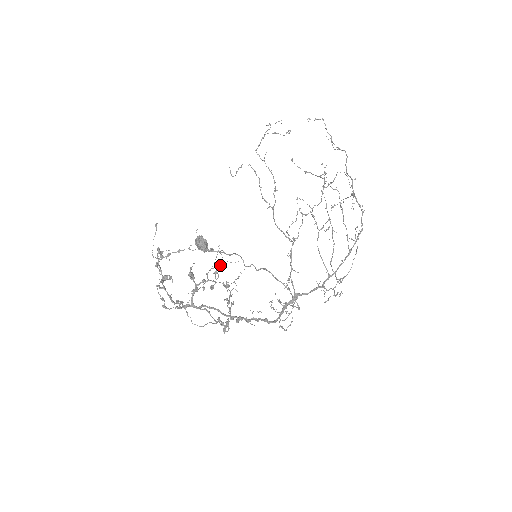
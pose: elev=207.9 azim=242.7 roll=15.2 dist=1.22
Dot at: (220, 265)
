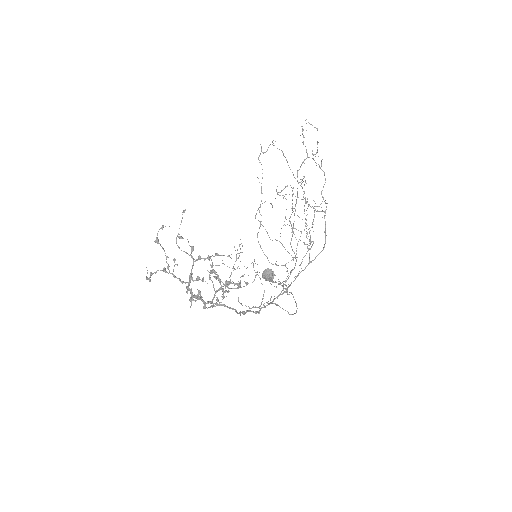
Dot at: occluded
